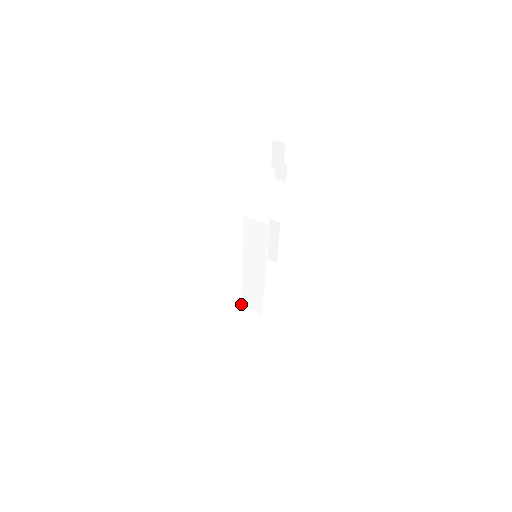
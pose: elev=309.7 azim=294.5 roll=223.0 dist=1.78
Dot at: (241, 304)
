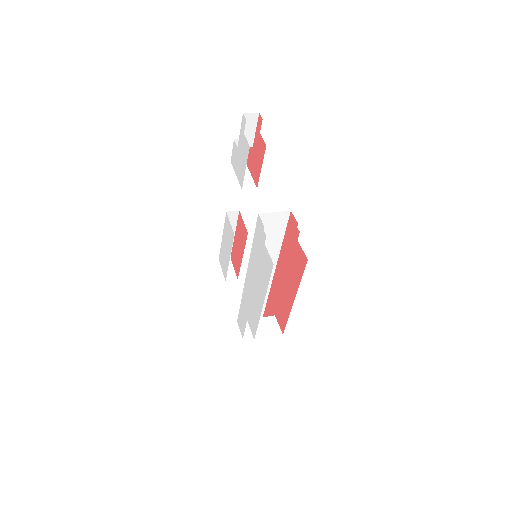
Dot at: (237, 319)
